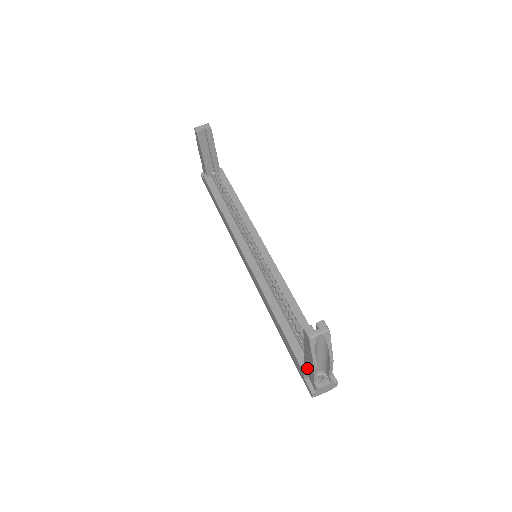
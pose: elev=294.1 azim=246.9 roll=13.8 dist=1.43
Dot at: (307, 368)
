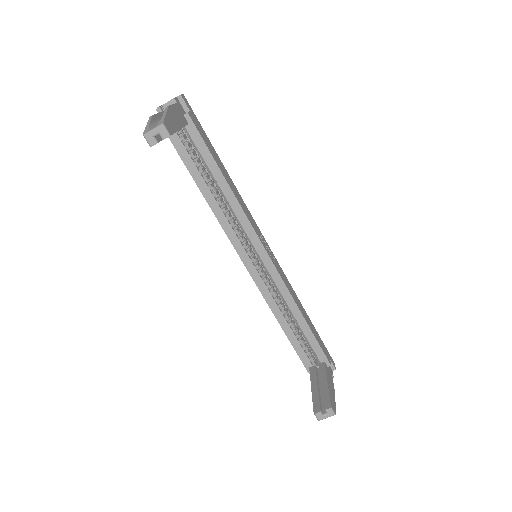
Dot at: occluded
